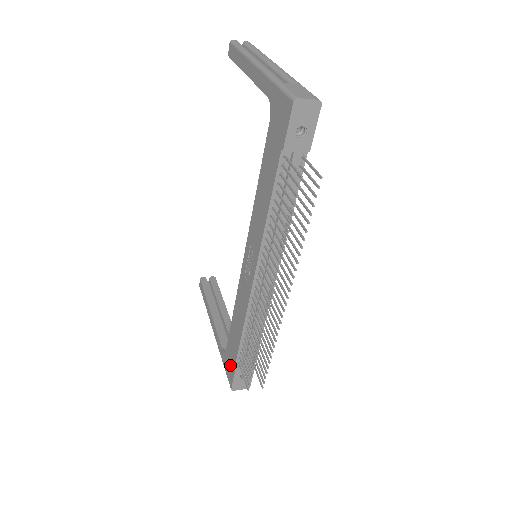
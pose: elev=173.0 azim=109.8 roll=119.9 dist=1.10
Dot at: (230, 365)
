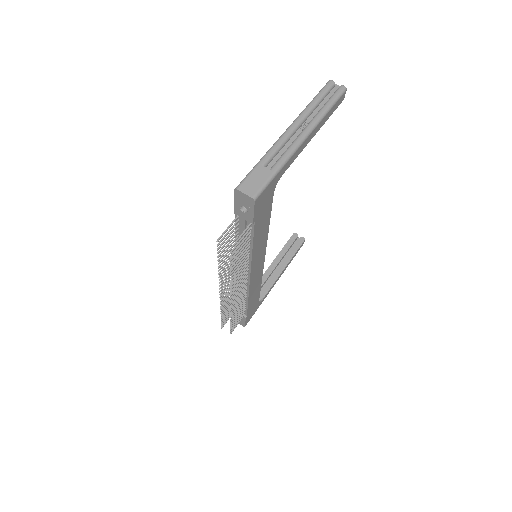
Dot at: occluded
